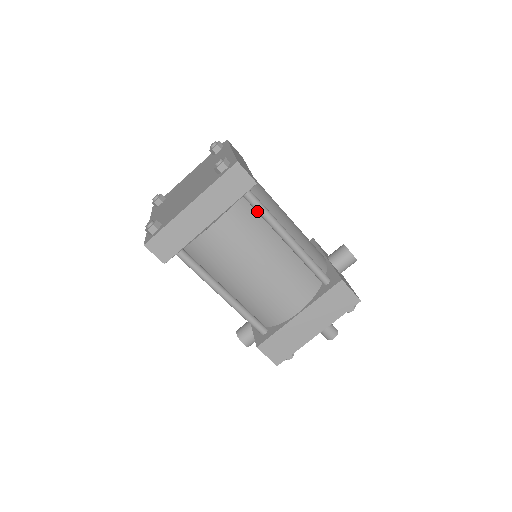
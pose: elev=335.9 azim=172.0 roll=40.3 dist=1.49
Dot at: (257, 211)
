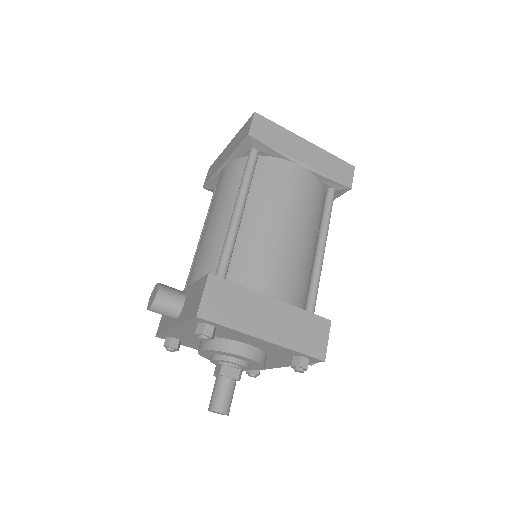
Dot at: (325, 207)
